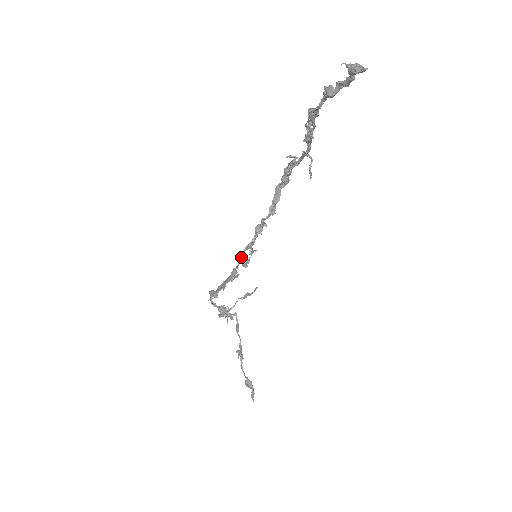
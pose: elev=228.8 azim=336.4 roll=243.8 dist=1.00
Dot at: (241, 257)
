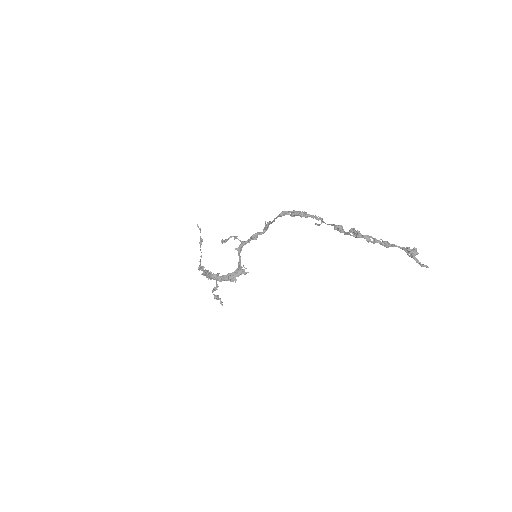
Dot at: (238, 253)
